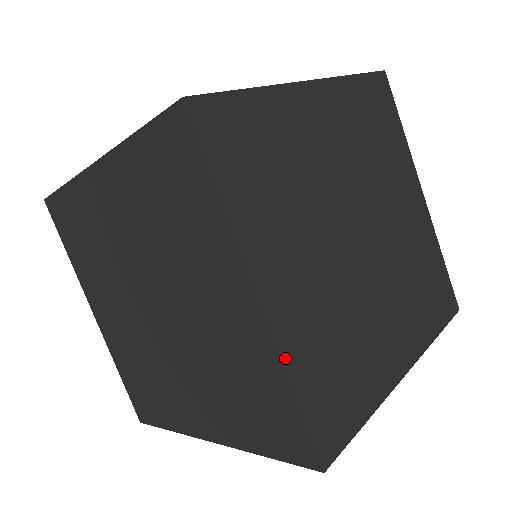
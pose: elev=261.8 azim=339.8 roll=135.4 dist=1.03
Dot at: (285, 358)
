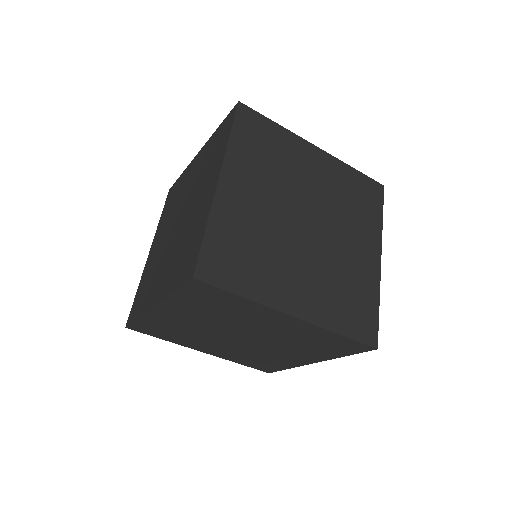
Dot at: (325, 326)
